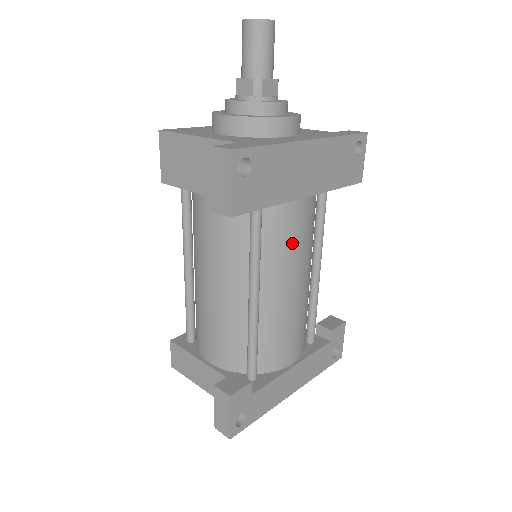
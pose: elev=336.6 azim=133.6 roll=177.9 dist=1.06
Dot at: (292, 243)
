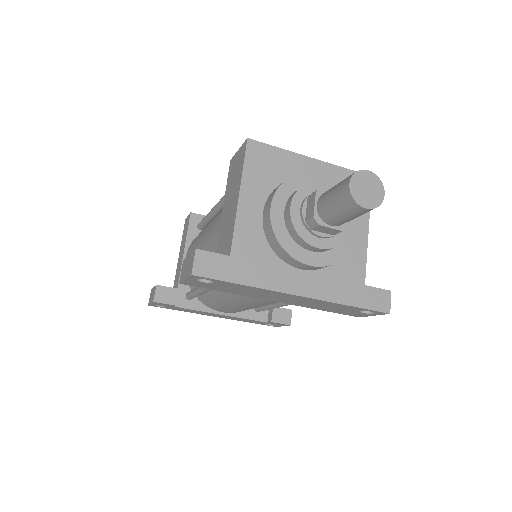
Dot at: (250, 299)
